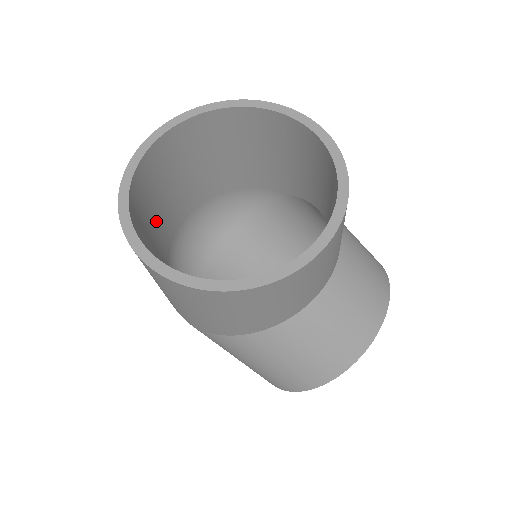
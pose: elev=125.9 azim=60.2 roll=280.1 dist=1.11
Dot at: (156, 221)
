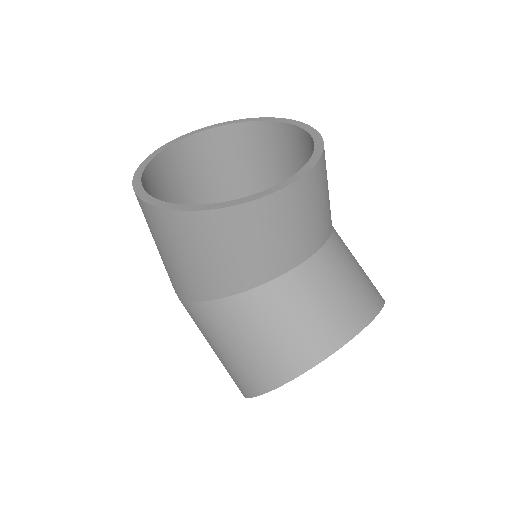
Dot at: occluded
